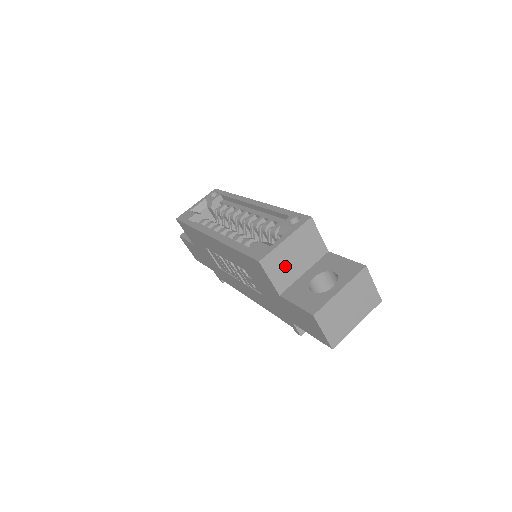
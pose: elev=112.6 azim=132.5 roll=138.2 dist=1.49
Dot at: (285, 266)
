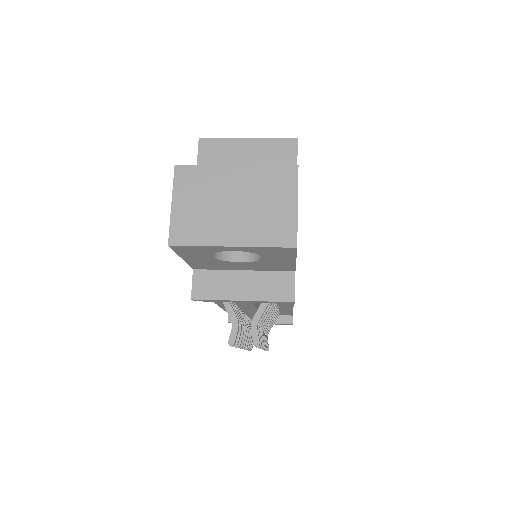
Dot at: occluded
